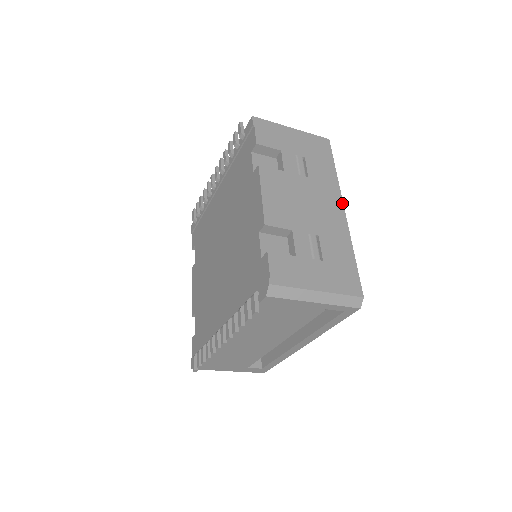
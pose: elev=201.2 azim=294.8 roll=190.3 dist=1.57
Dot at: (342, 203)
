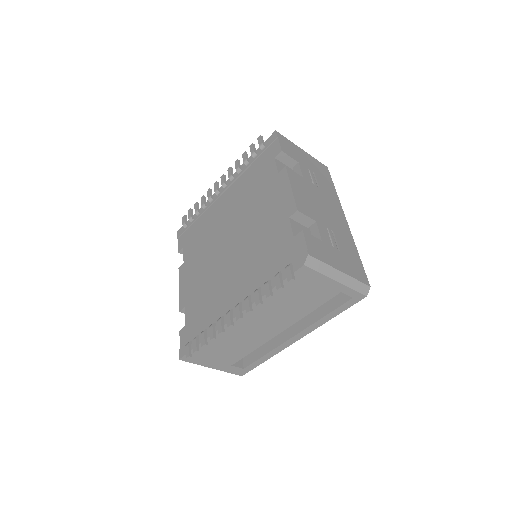
Dot at: (344, 215)
